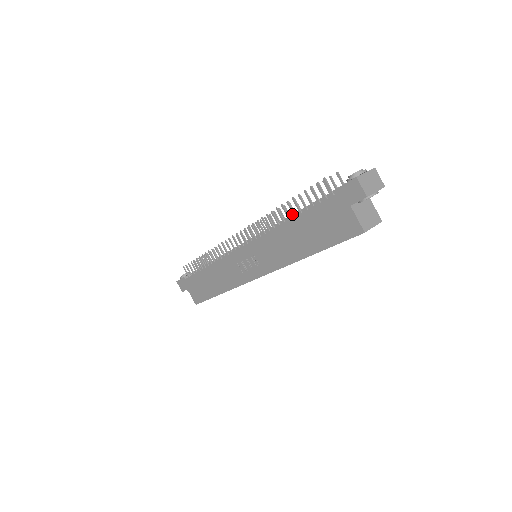
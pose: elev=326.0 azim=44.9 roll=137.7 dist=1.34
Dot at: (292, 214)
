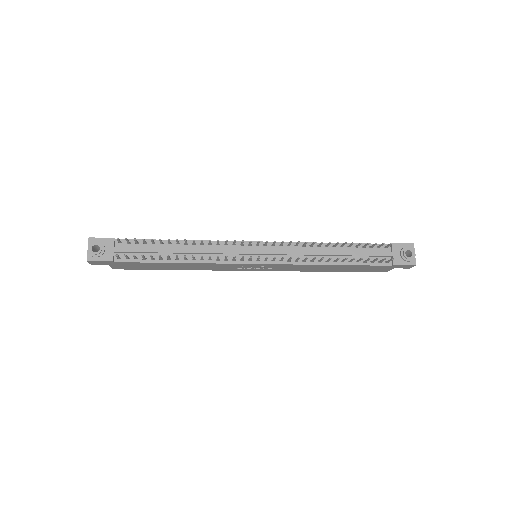
Dot at: (335, 255)
